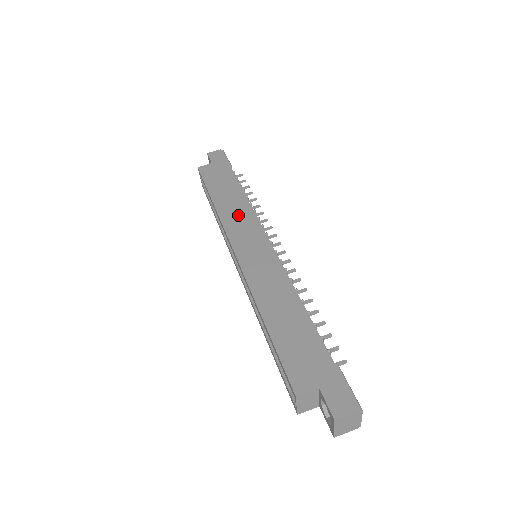
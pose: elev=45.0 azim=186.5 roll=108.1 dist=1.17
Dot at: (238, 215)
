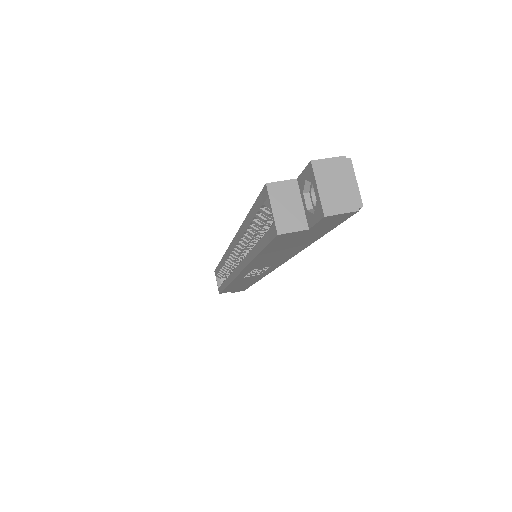
Dot at: occluded
